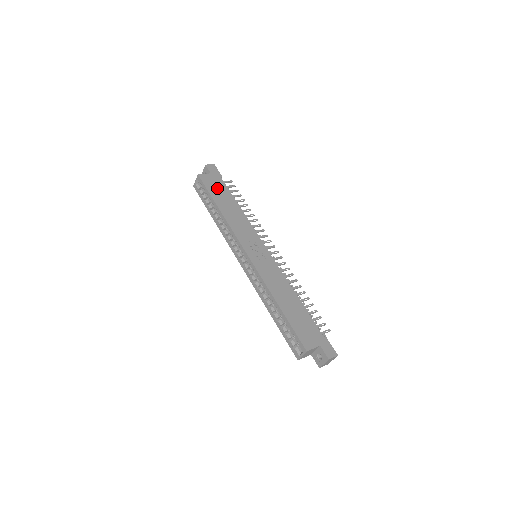
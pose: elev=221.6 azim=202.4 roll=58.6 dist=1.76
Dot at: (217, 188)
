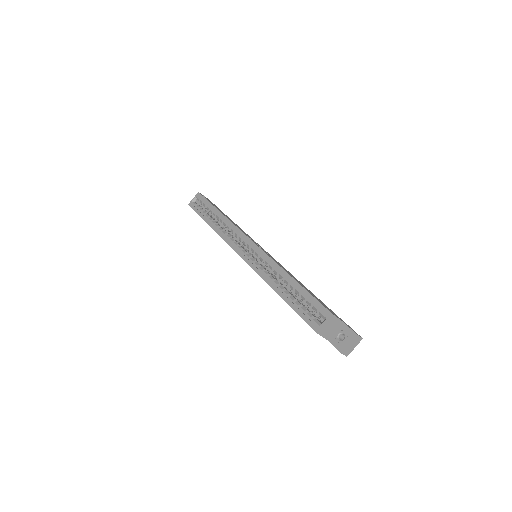
Dot at: occluded
